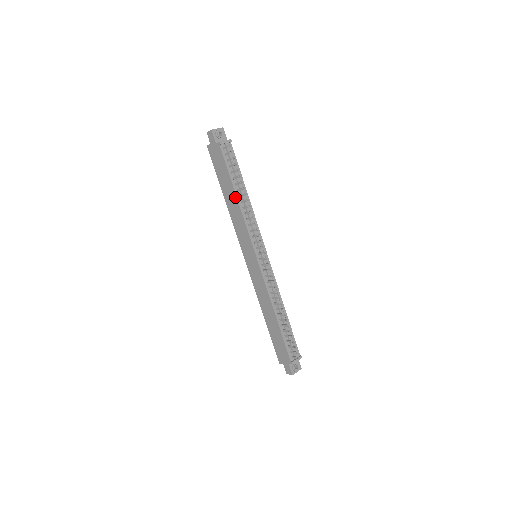
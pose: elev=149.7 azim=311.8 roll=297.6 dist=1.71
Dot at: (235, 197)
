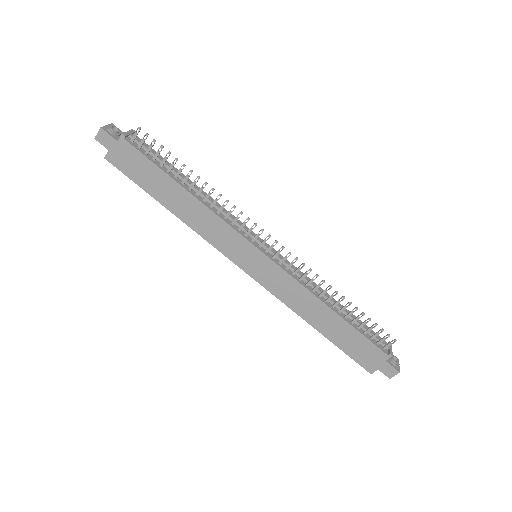
Dot at: (185, 193)
